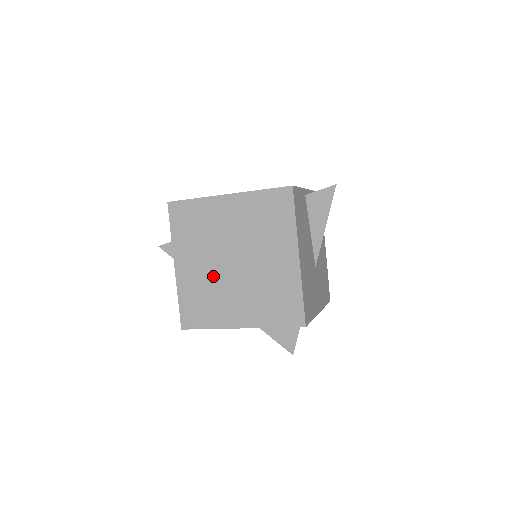
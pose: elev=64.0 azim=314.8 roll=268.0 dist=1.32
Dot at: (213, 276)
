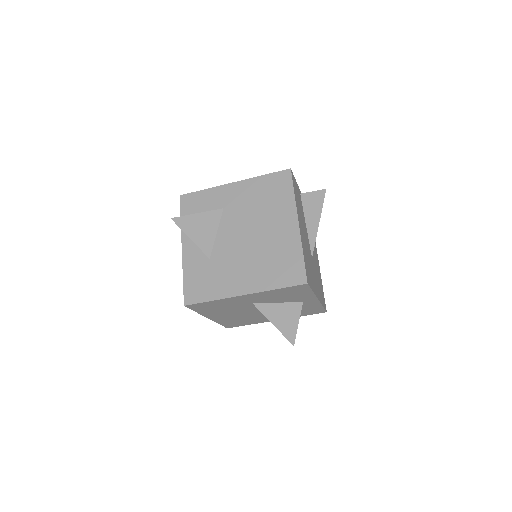
Dot at: (218, 251)
